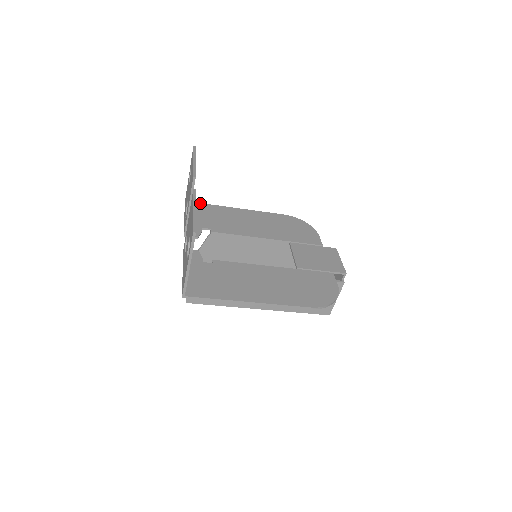
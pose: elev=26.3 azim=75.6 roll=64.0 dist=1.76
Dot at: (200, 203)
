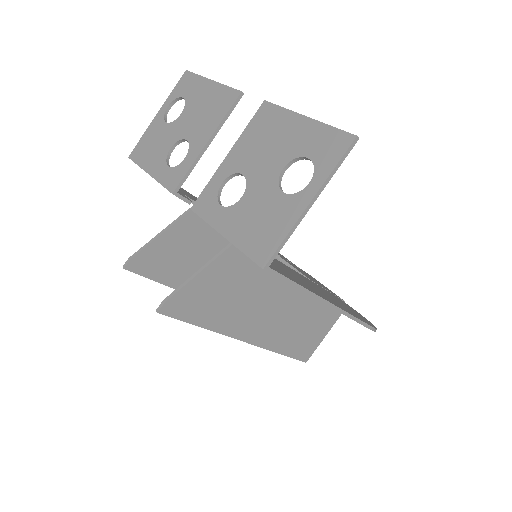
Dot at: occluded
